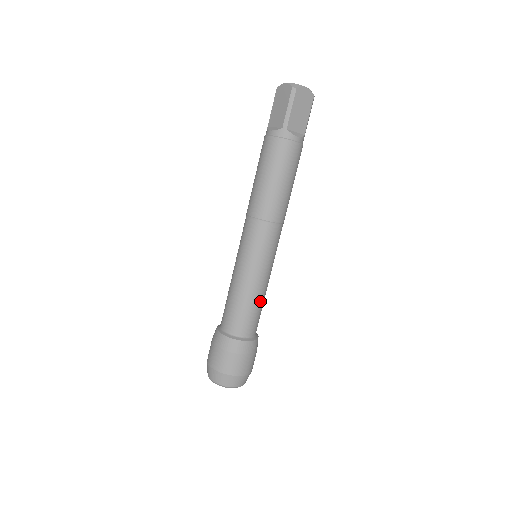
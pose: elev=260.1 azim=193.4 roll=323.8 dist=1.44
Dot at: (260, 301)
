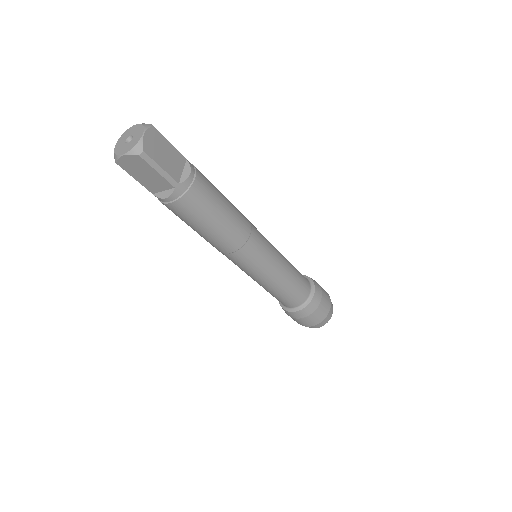
Dot at: (278, 291)
